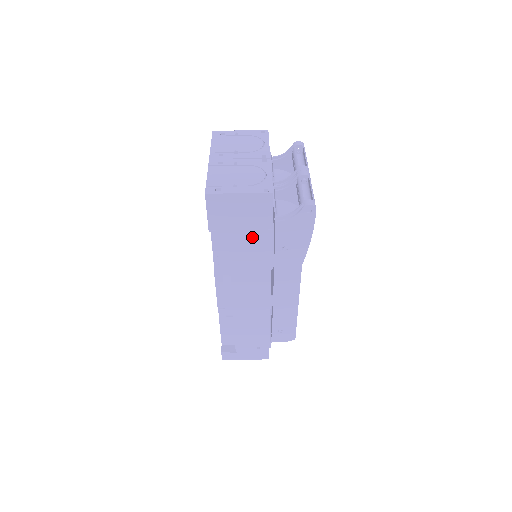
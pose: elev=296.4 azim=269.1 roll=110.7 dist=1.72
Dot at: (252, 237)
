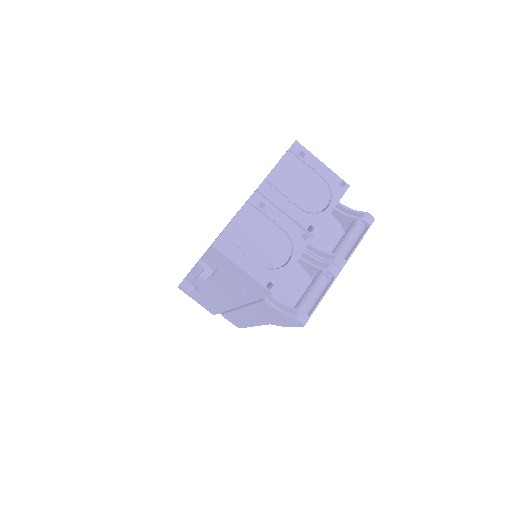
Dot at: (238, 287)
